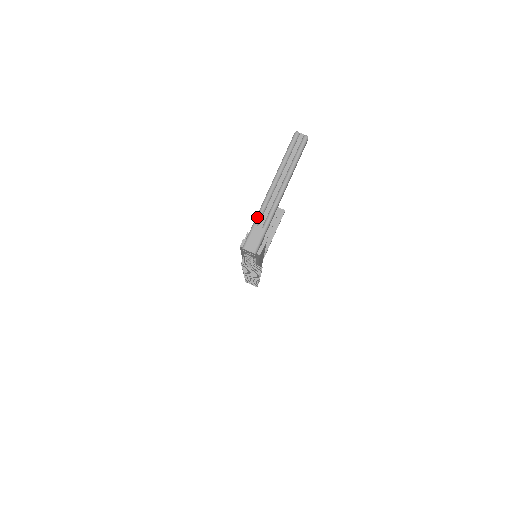
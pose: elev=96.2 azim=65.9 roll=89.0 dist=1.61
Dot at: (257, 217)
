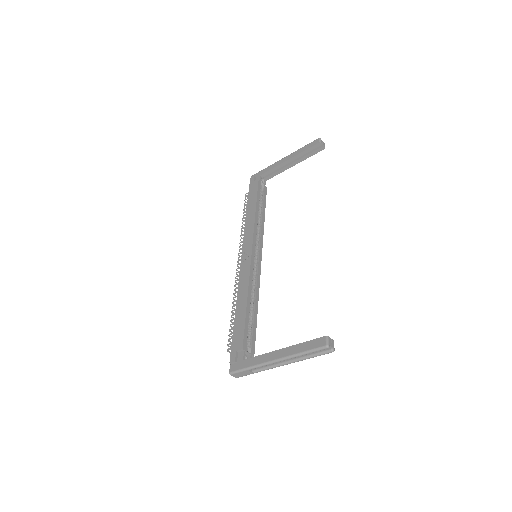
Dot at: (253, 368)
